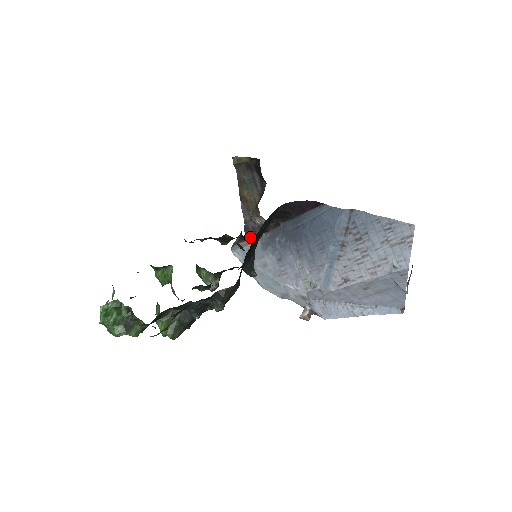
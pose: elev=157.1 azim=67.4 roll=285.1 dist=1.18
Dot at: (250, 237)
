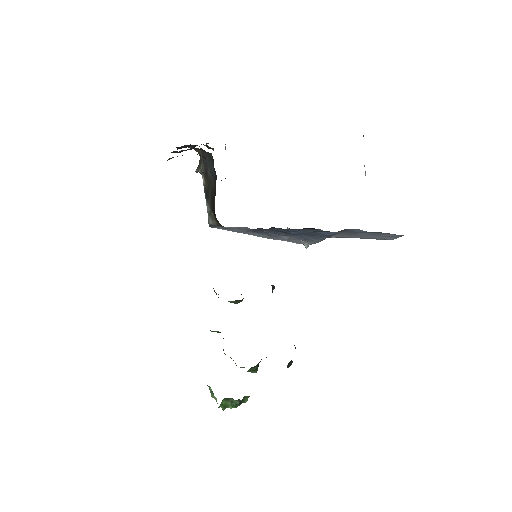
Dot at: occluded
